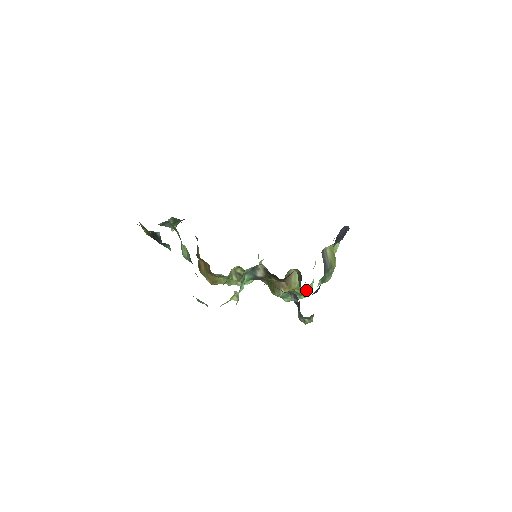
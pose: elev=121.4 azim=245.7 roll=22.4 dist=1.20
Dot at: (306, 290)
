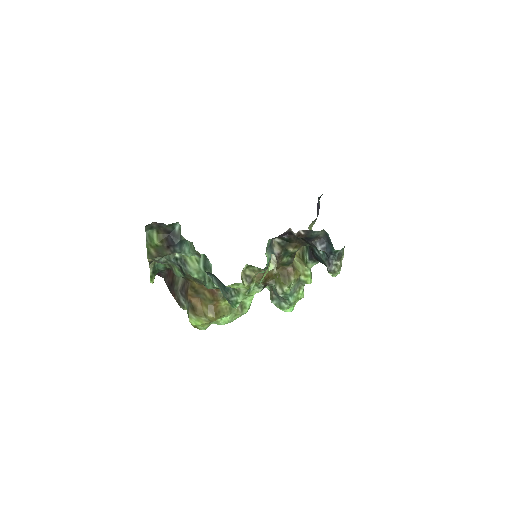
Dot at: (310, 271)
